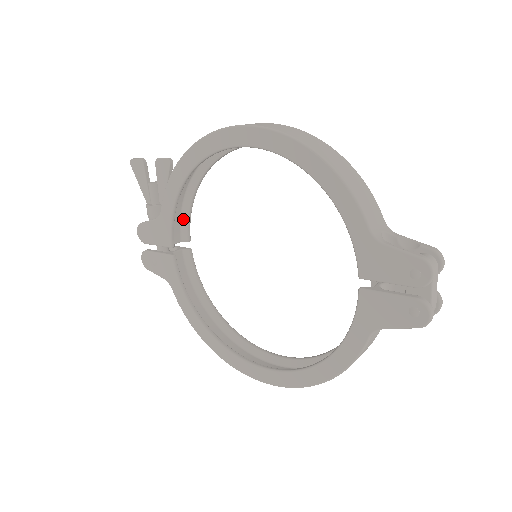
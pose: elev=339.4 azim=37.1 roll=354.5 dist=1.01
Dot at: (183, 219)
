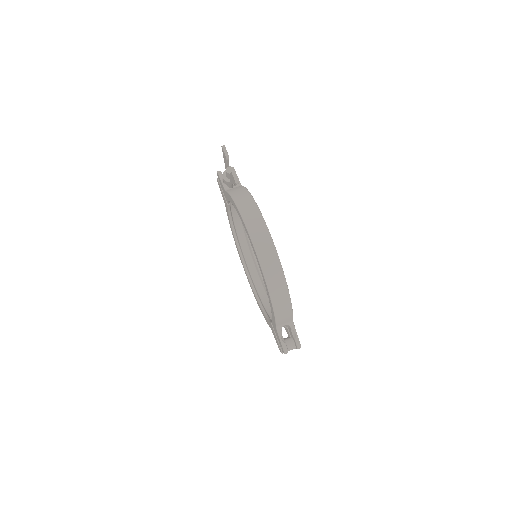
Dot at: occluded
